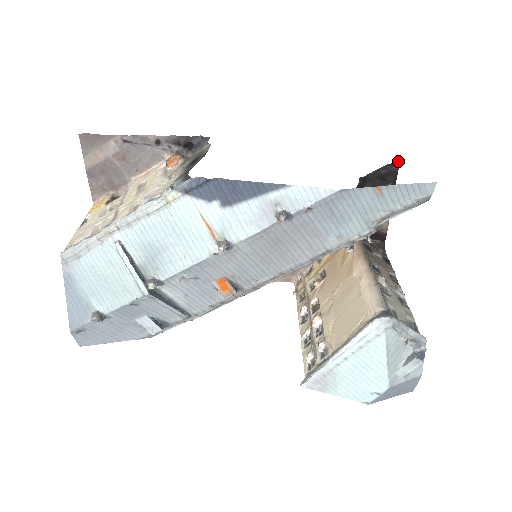
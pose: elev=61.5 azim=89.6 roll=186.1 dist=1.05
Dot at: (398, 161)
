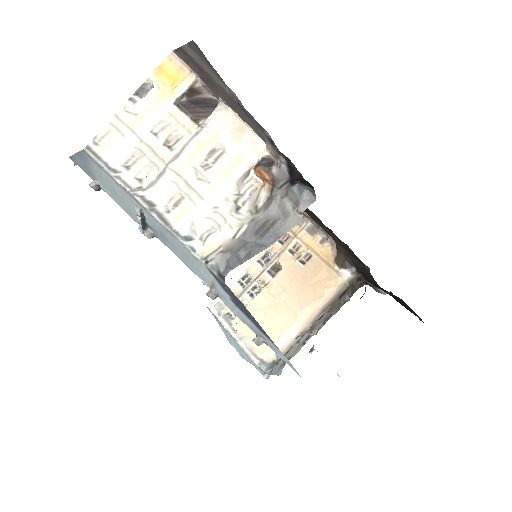
Dot at: occluded
